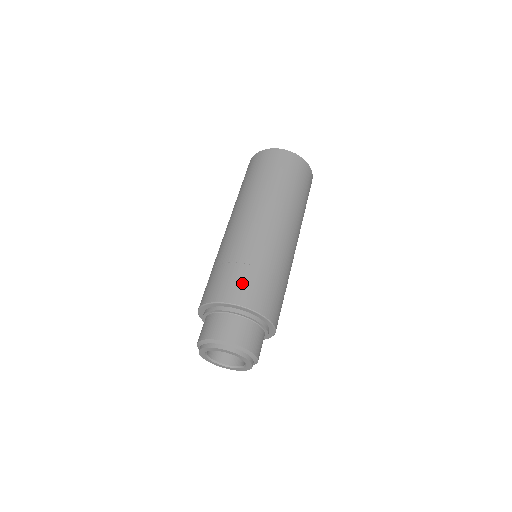
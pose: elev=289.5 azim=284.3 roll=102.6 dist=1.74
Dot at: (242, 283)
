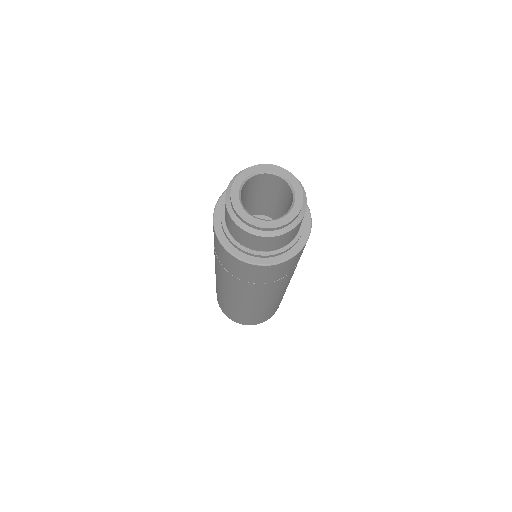
Dot at: occluded
